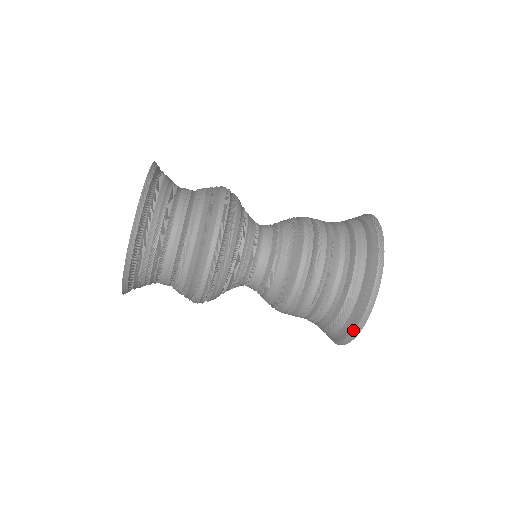
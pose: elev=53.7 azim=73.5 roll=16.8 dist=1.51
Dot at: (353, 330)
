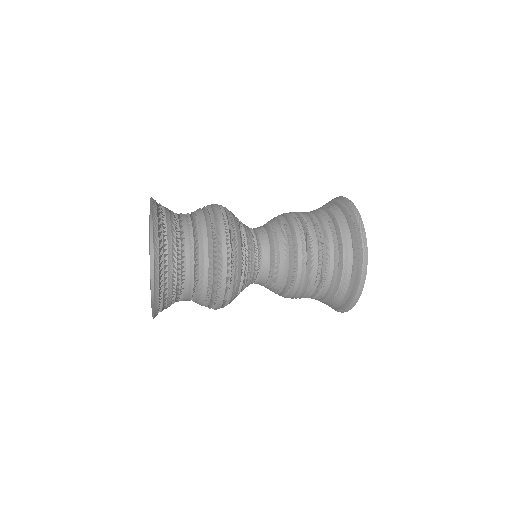
Dot at: (351, 301)
